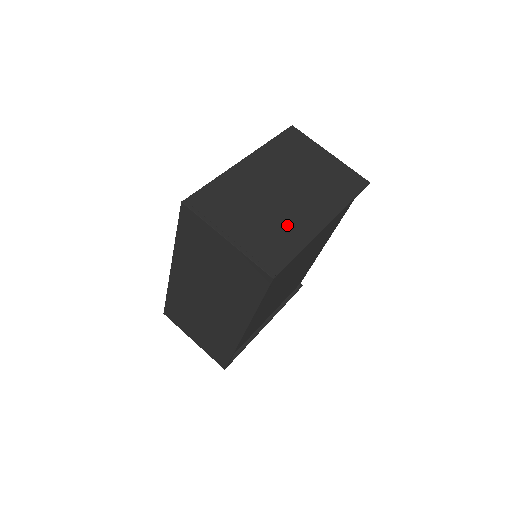
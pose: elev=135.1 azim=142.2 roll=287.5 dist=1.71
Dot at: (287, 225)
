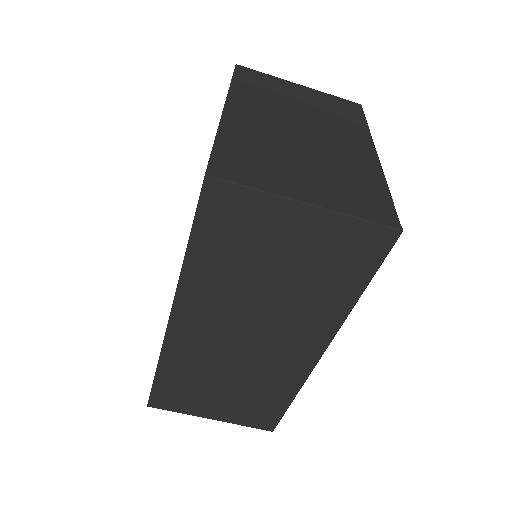
Dot at: (346, 165)
